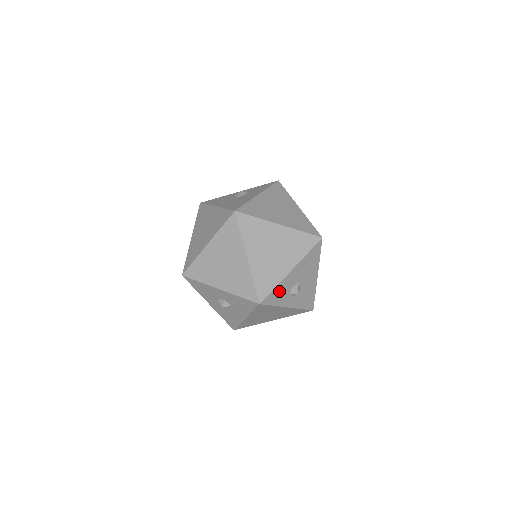
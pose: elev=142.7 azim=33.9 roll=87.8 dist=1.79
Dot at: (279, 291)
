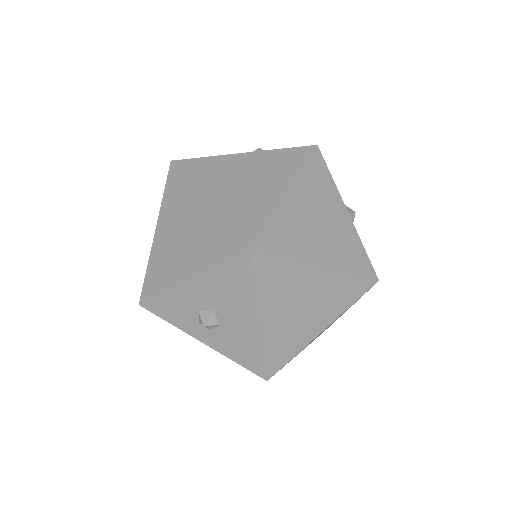
Dot at: (173, 303)
